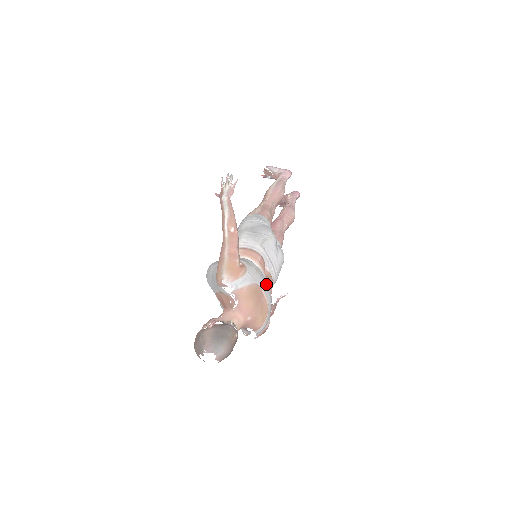
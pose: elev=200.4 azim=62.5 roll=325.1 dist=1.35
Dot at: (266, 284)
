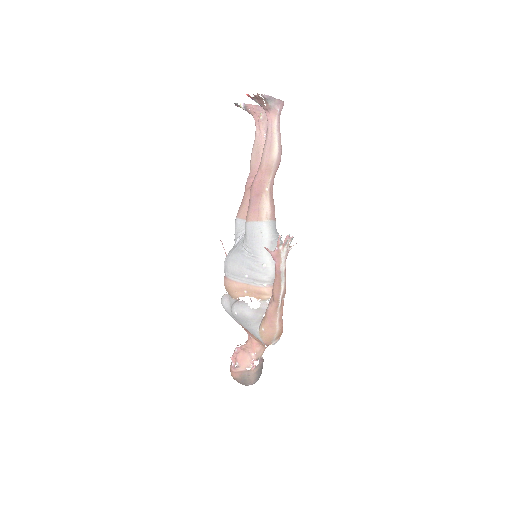
Dot at: occluded
